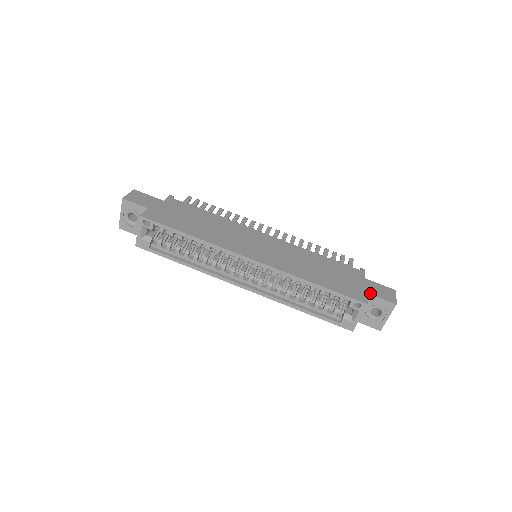
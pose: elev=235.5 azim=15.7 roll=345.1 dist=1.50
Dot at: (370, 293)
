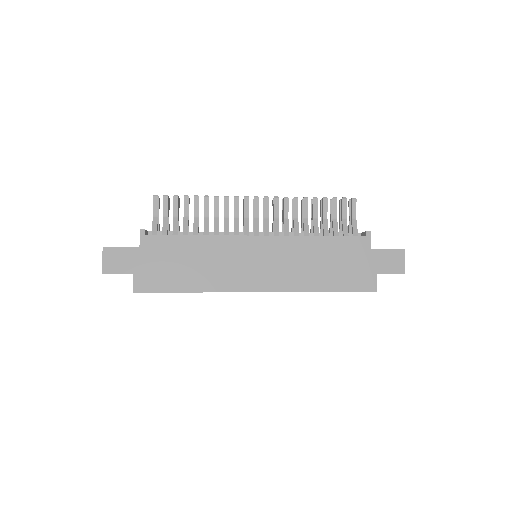
Dot at: (378, 272)
